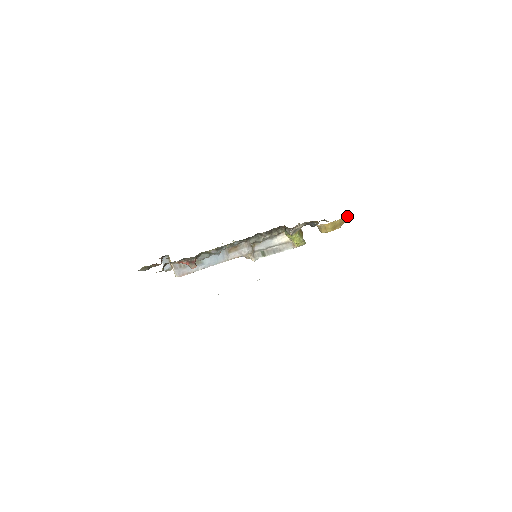
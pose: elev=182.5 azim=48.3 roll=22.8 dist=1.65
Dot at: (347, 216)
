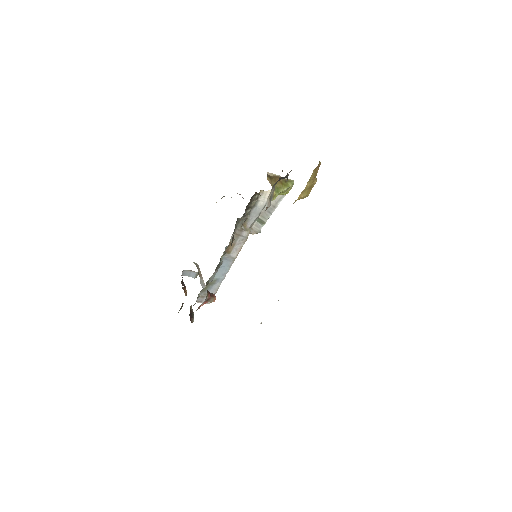
Dot at: (313, 170)
